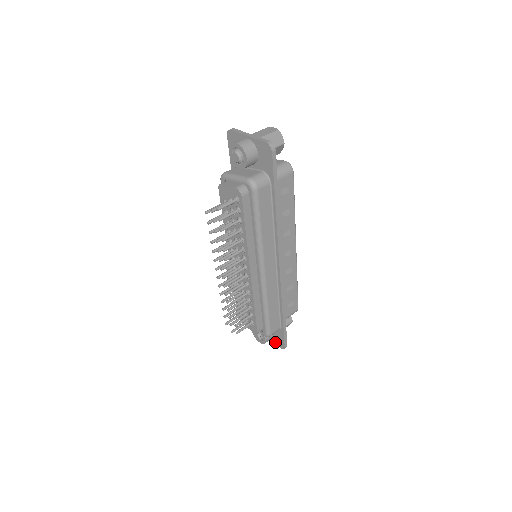
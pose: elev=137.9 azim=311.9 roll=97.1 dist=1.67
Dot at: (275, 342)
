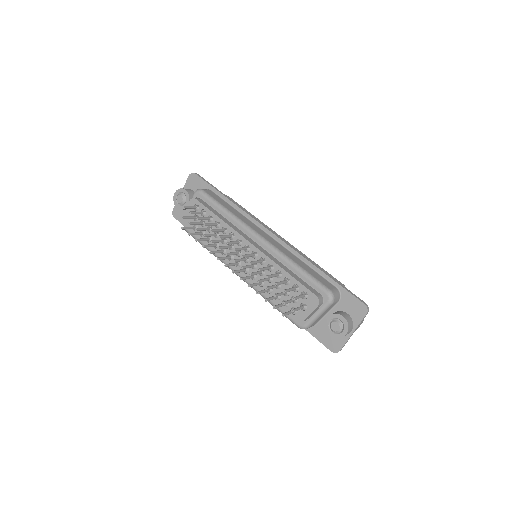
Dot at: (358, 320)
